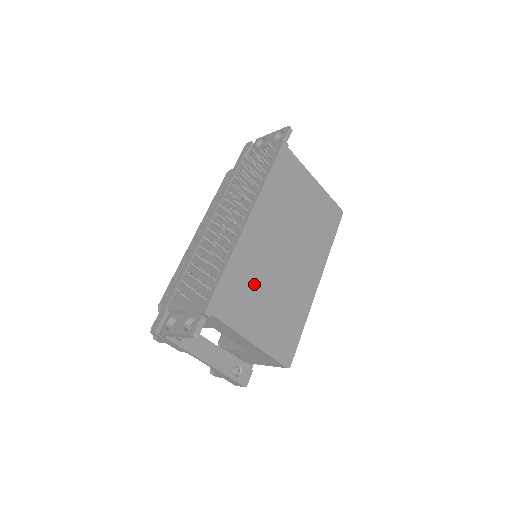
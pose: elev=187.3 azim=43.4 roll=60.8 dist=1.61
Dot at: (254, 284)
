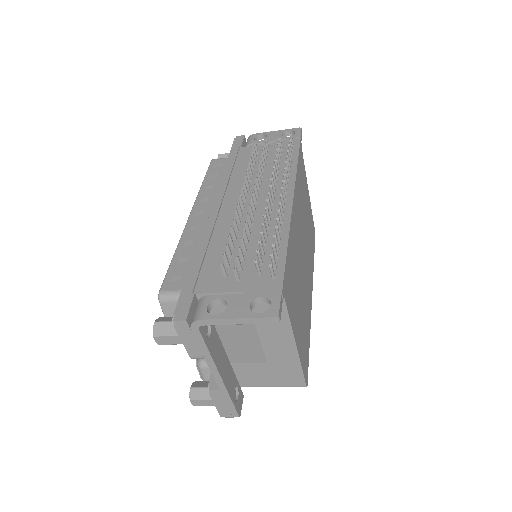
Dot at: (296, 276)
